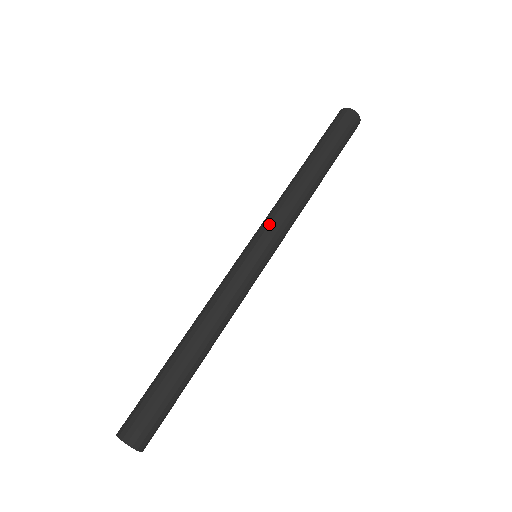
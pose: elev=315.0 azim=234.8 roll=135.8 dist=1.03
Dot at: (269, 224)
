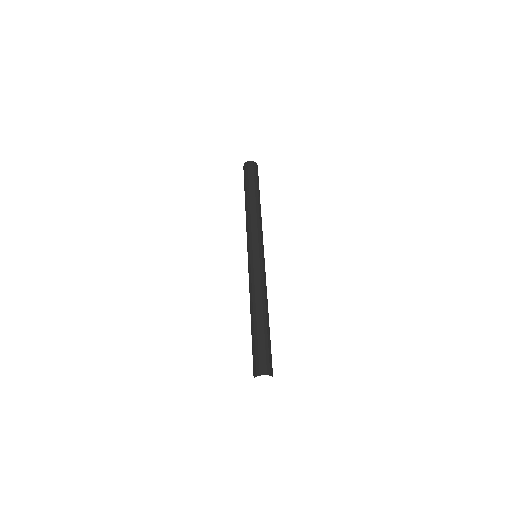
Dot at: (249, 237)
